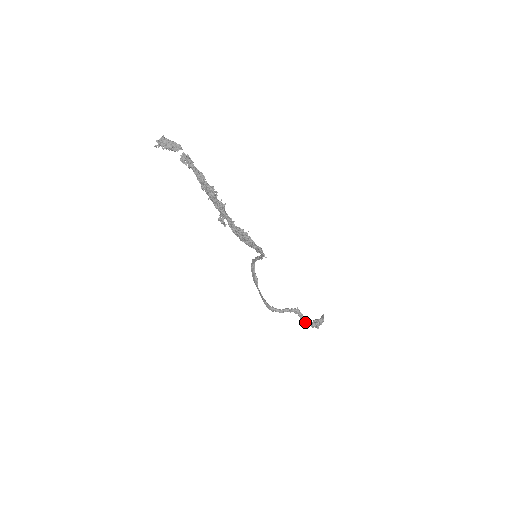
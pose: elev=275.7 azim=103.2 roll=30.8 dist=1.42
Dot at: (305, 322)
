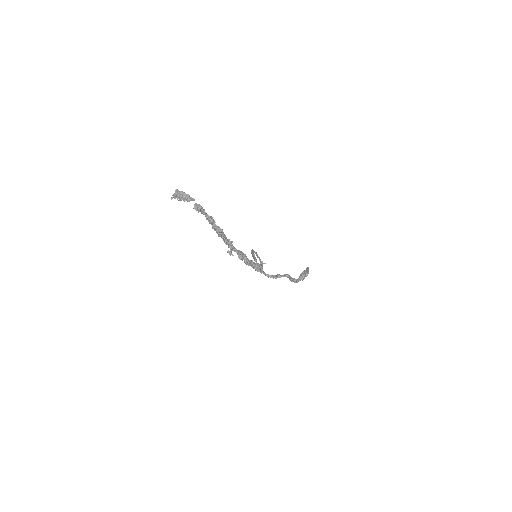
Dot at: occluded
